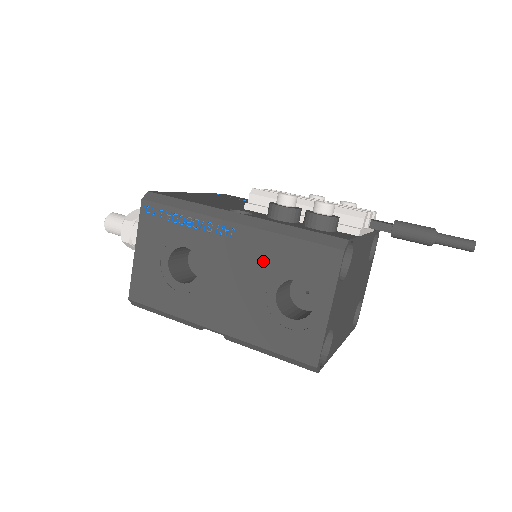
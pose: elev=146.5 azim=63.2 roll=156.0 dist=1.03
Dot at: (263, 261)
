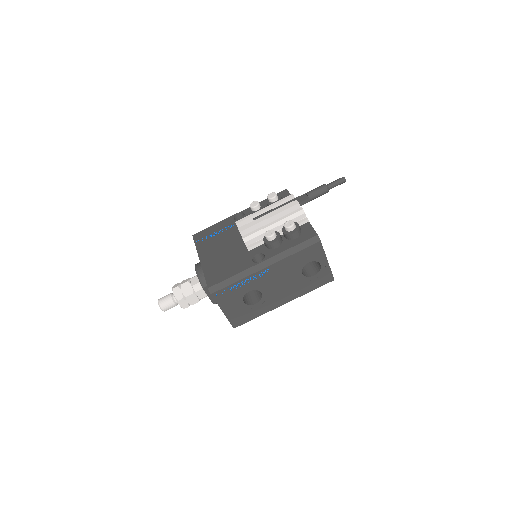
Dot at: (289, 269)
